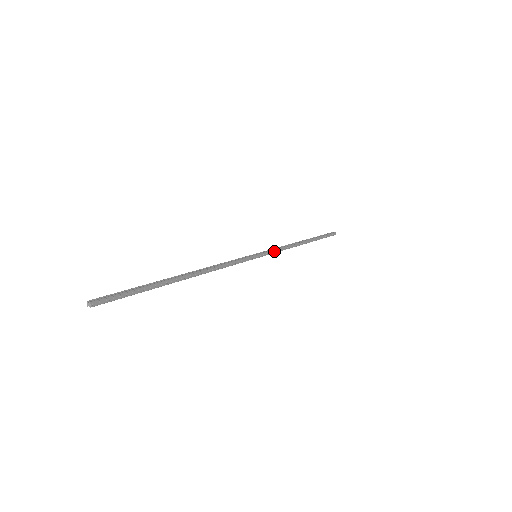
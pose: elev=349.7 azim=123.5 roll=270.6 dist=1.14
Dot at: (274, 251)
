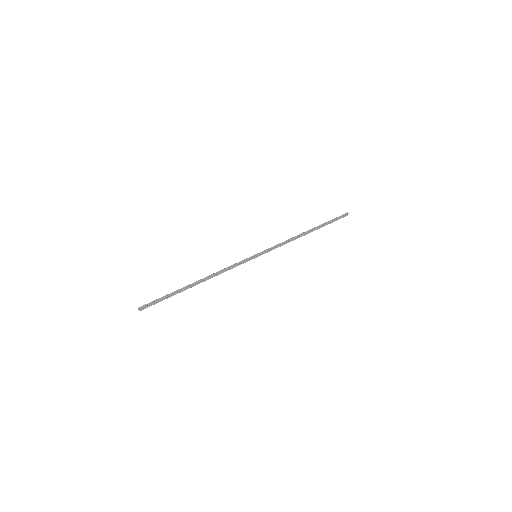
Dot at: (273, 248)
